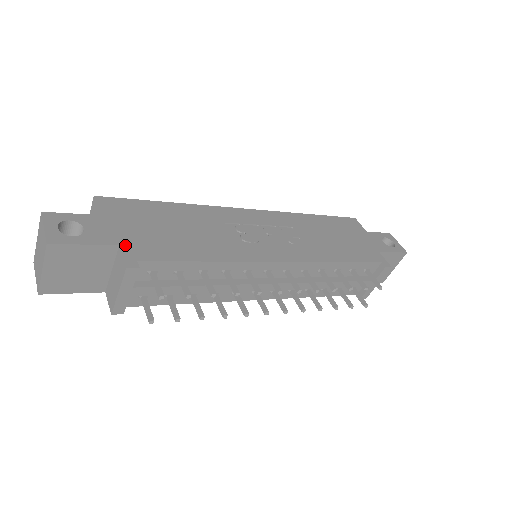
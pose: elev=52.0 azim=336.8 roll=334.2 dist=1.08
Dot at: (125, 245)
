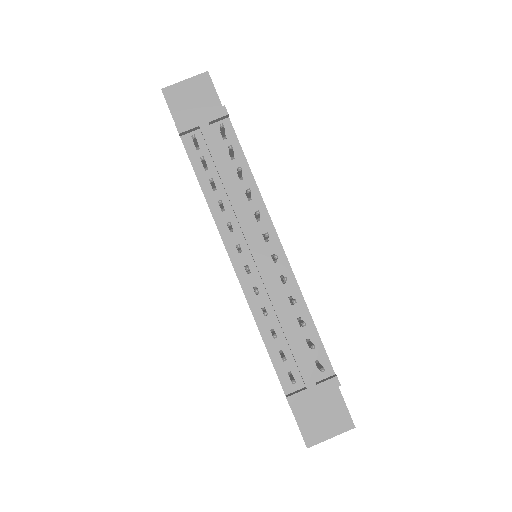
Dot at: occluded
